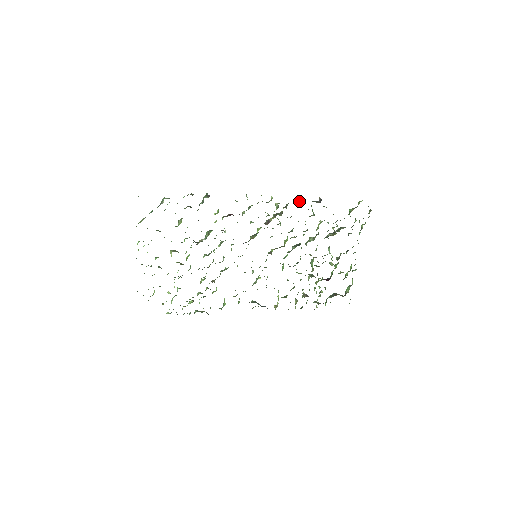
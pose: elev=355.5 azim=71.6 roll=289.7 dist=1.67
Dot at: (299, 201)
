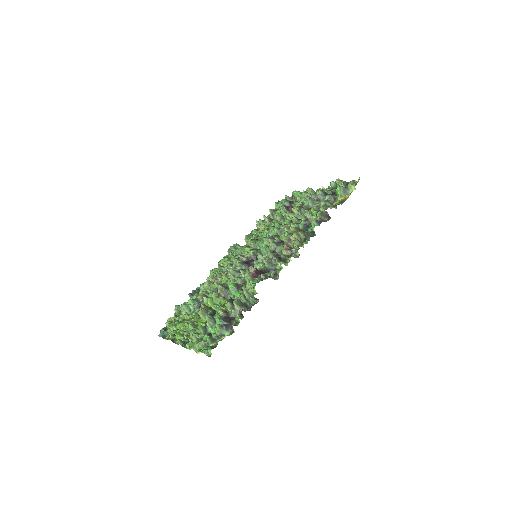
Dot at: (314, 232)
